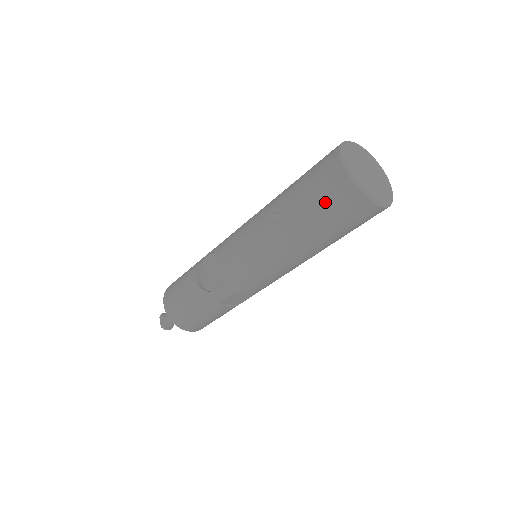
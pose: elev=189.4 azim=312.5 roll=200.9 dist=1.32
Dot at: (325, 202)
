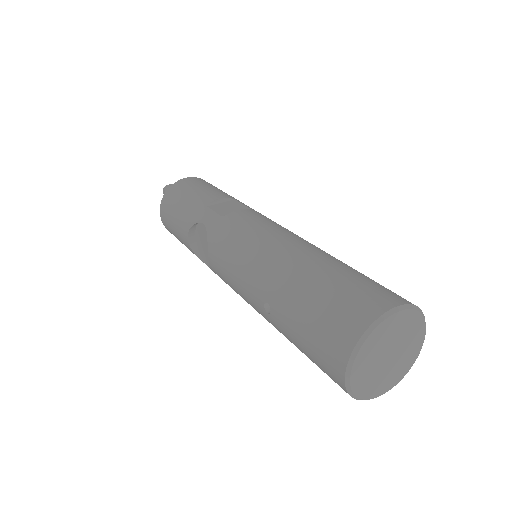
Dot at: occluded
